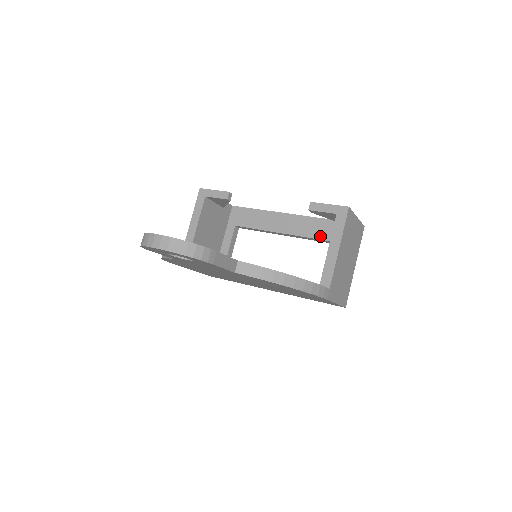
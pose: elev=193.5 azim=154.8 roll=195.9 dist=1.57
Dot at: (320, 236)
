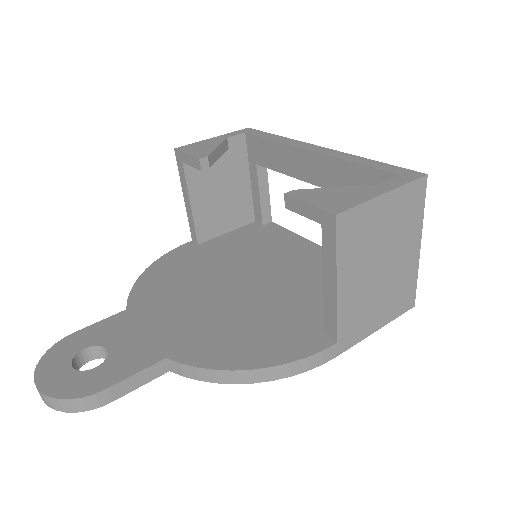
Dot at: occluded
